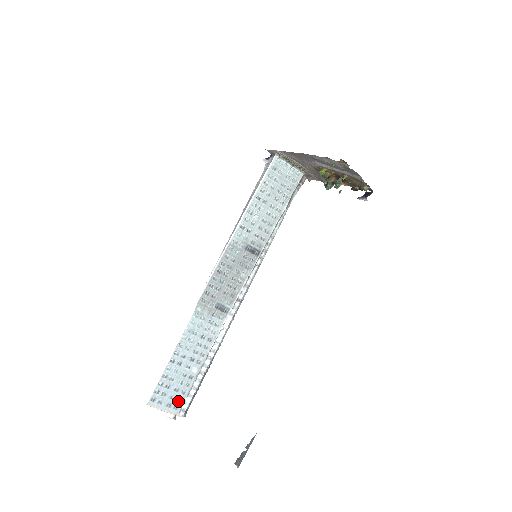
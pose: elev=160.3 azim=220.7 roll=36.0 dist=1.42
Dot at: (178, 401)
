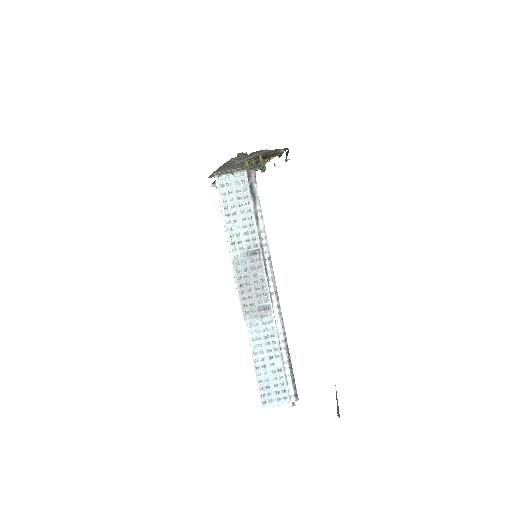
Dot at: (283, 392)
